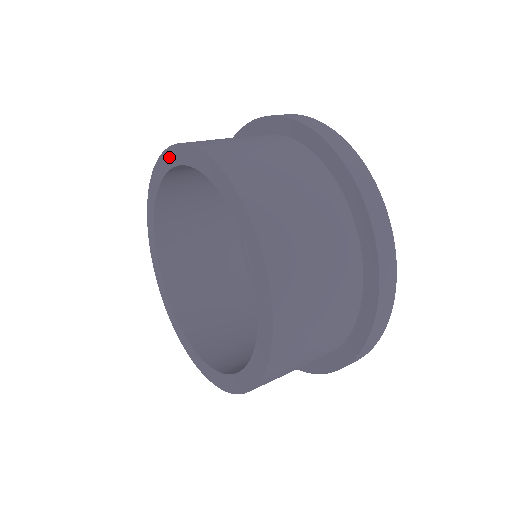
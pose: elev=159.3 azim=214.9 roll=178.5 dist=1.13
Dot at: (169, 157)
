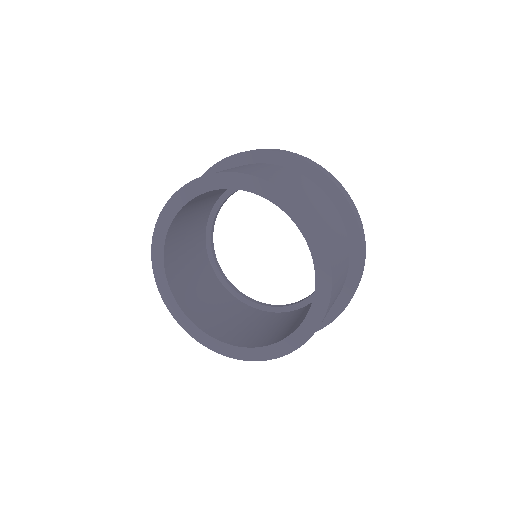
Dot at: (208, 182)
